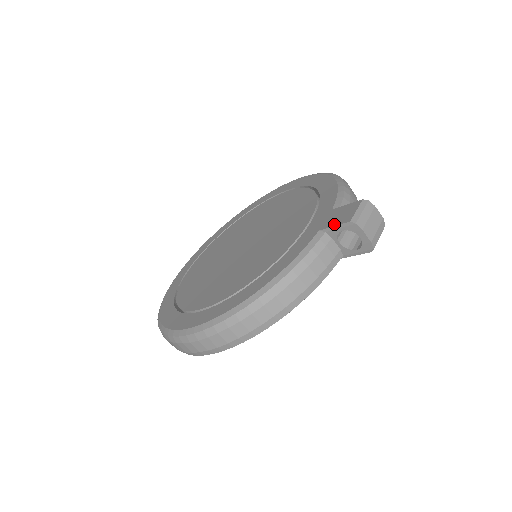
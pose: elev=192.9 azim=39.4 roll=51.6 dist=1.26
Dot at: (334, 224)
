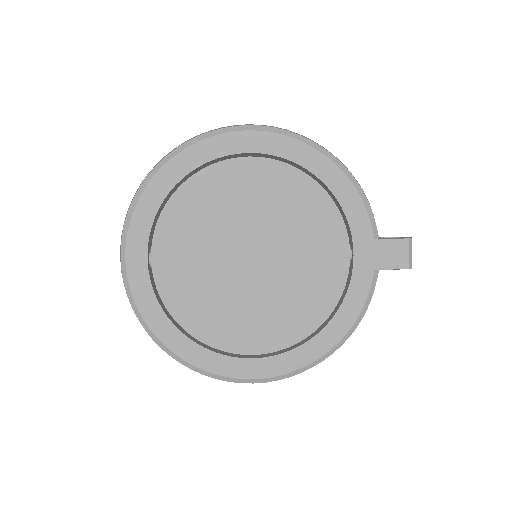
Dot at: (391, 267)
